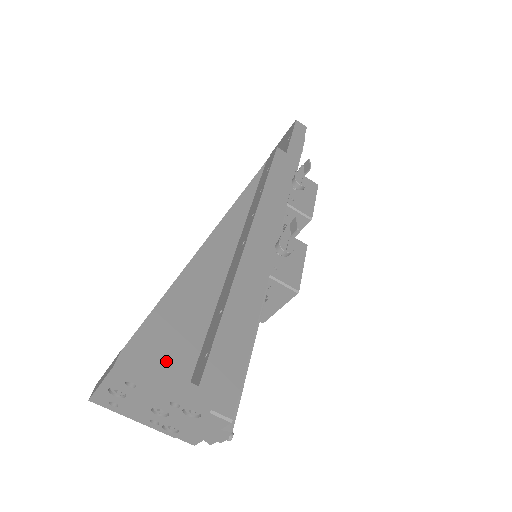
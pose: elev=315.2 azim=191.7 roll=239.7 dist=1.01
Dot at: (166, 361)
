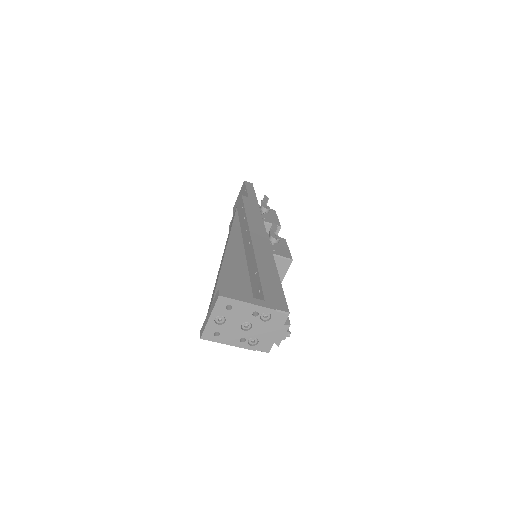
Dot at: occluded
